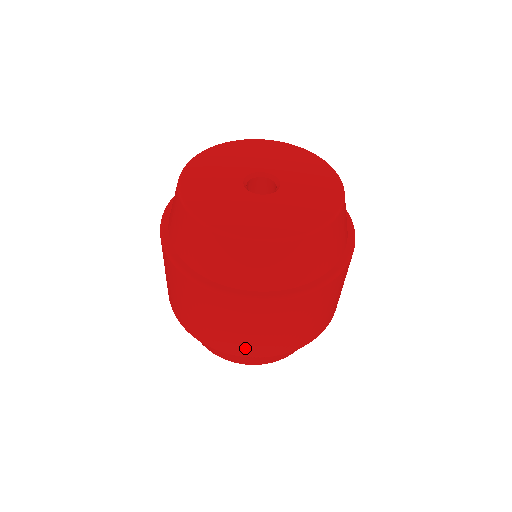
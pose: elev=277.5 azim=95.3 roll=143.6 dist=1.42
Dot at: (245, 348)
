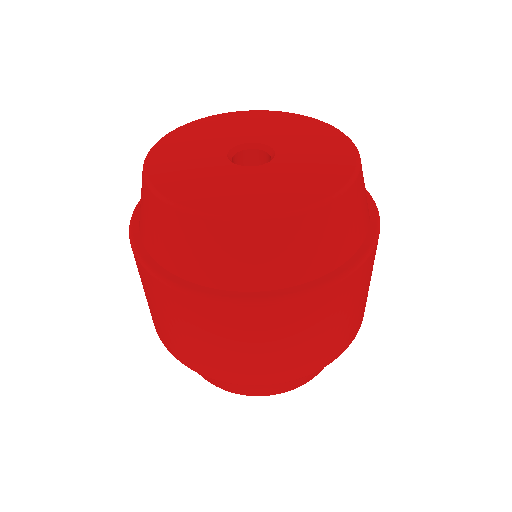
Dot at: (327, 354)
